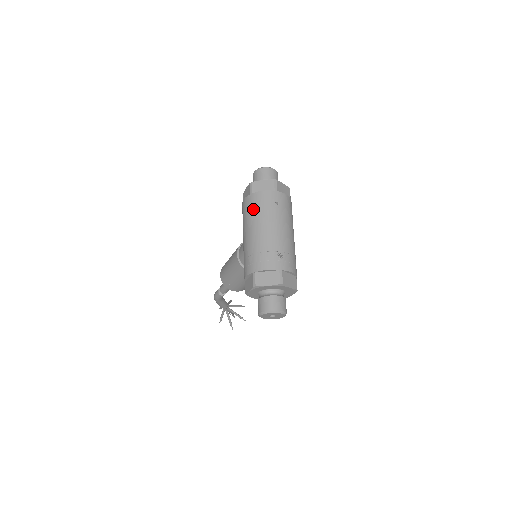
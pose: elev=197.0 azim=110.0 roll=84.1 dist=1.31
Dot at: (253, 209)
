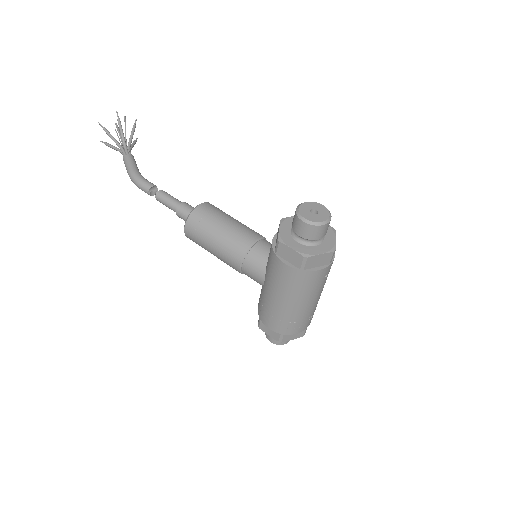
Dot at: (300, 287)
